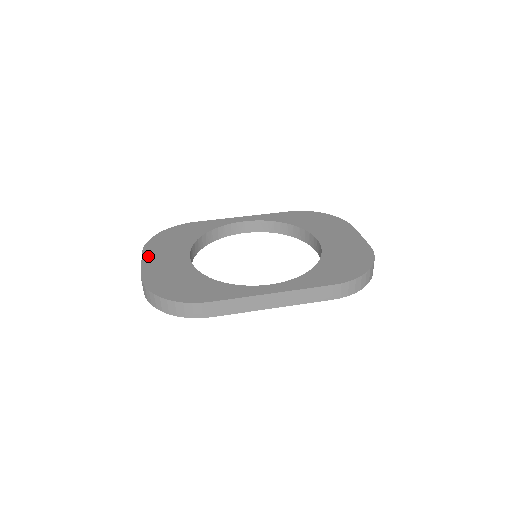
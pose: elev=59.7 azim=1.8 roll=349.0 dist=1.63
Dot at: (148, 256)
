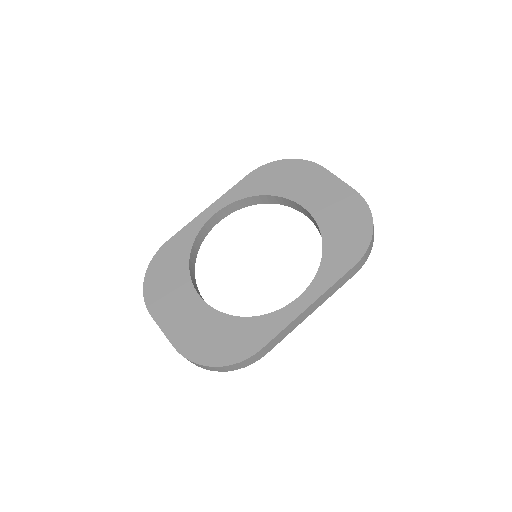
Dot at: (160, 318)
